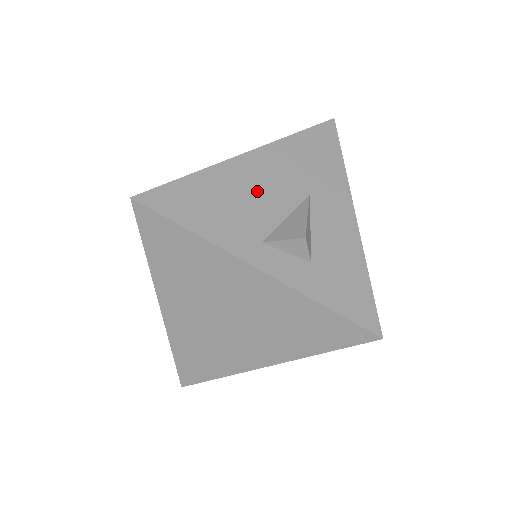
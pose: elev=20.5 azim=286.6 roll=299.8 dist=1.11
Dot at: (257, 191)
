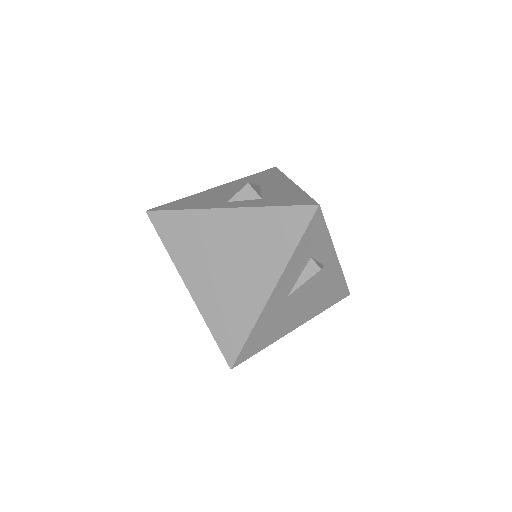
Dot at: (224, 192)
